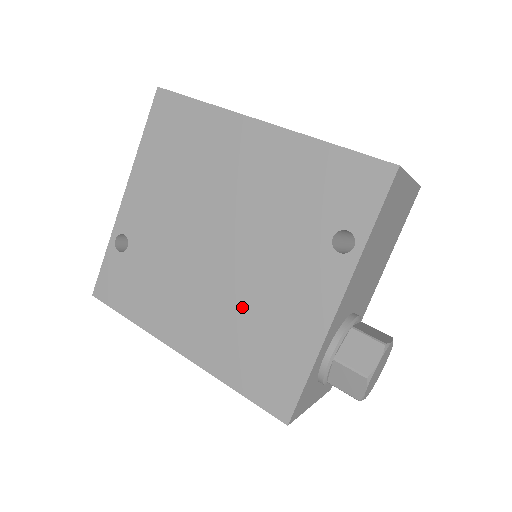
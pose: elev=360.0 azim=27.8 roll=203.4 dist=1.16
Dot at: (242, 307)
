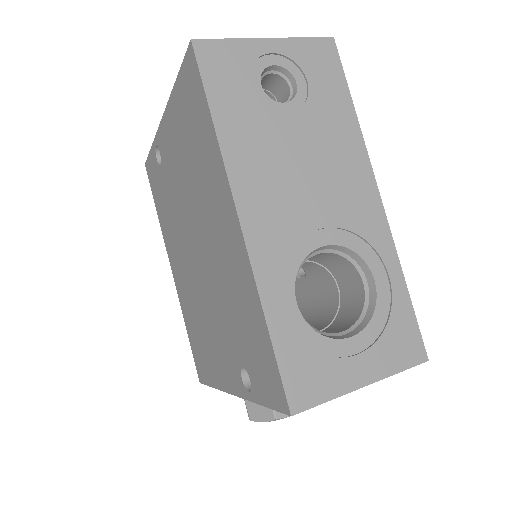
Dot at: (198, 308)
